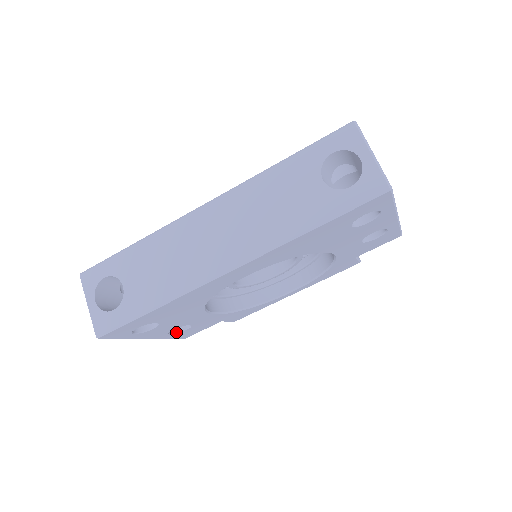
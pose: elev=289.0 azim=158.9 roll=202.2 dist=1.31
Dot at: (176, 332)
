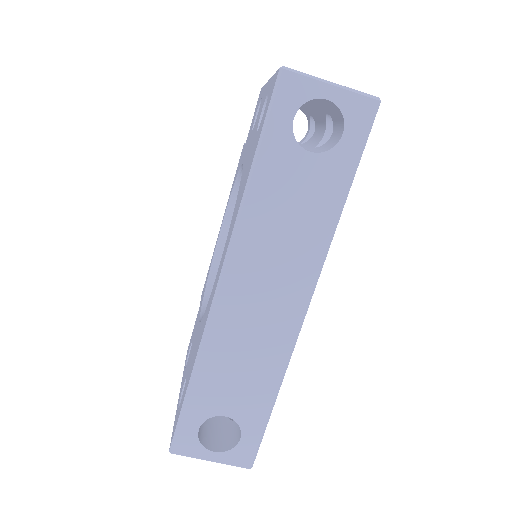
Dot at: occluded
